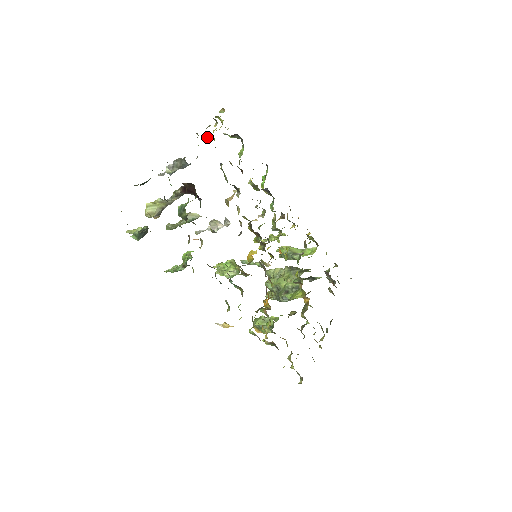
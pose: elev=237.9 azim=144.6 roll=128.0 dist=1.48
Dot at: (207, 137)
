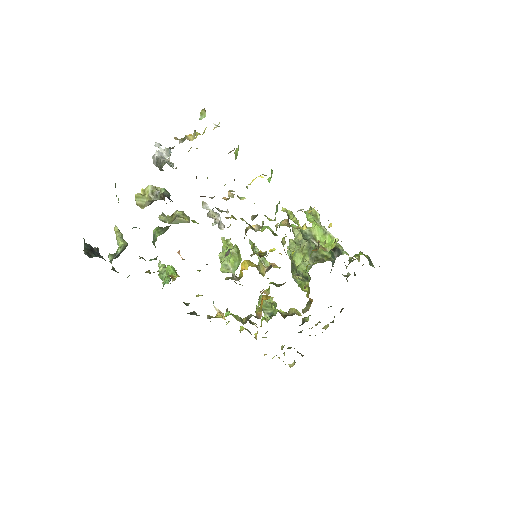
Dot at: occluded
